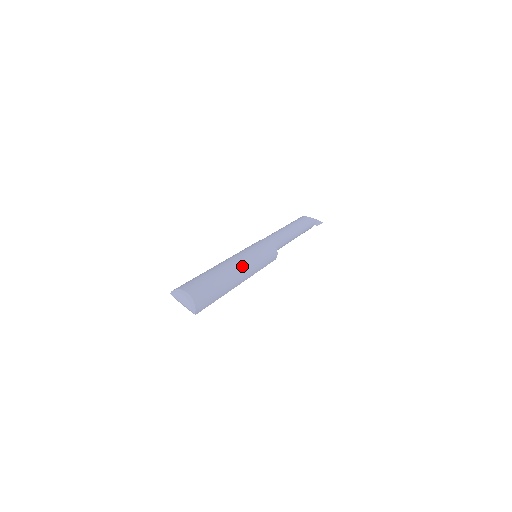
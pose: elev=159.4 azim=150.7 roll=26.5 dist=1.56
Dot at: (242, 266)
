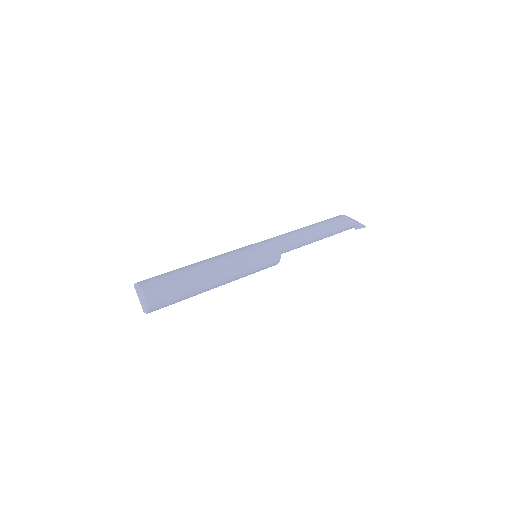
Dot at: (225, 274)
